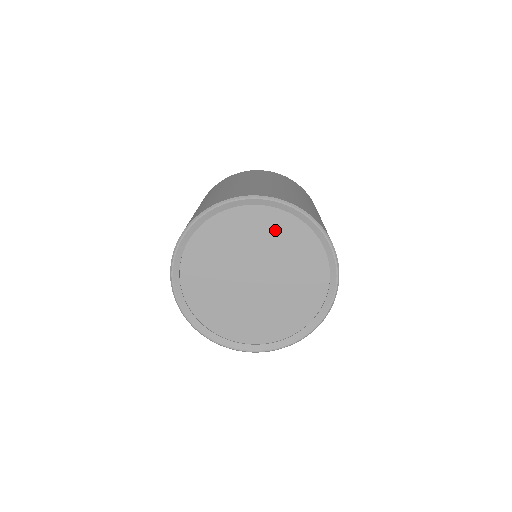
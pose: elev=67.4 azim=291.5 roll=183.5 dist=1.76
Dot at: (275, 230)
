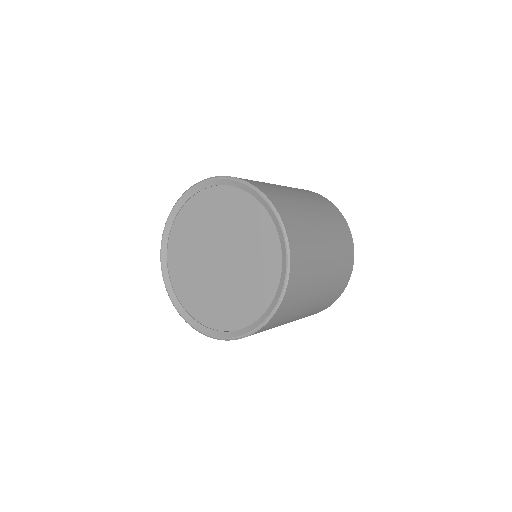
Dot at: (225, 206)
